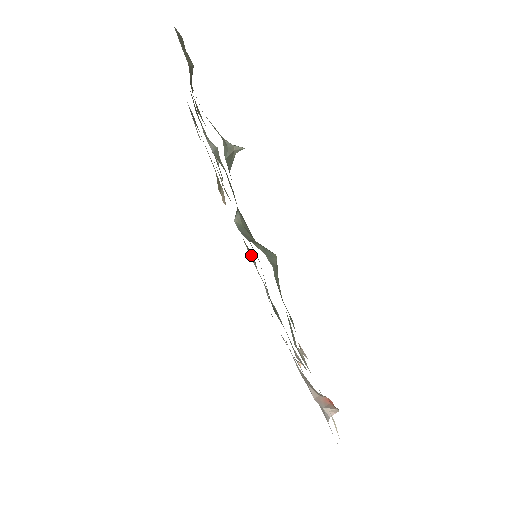
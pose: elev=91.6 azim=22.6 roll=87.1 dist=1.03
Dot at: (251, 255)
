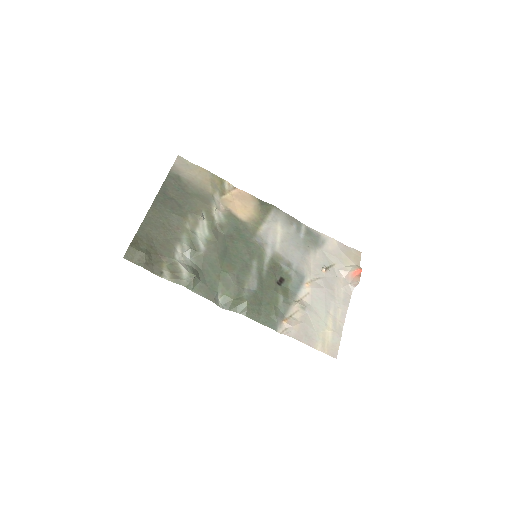
Dot at: (267, 216)
